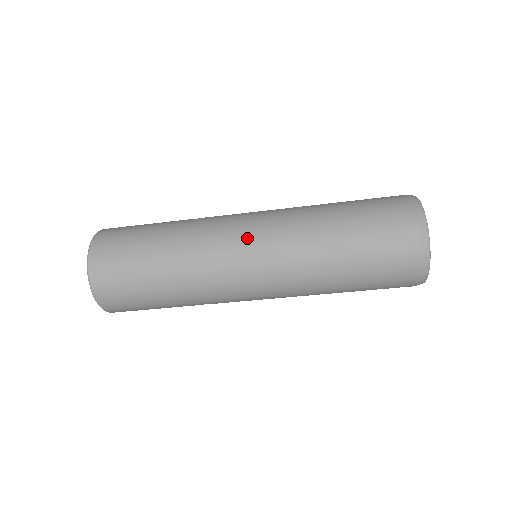
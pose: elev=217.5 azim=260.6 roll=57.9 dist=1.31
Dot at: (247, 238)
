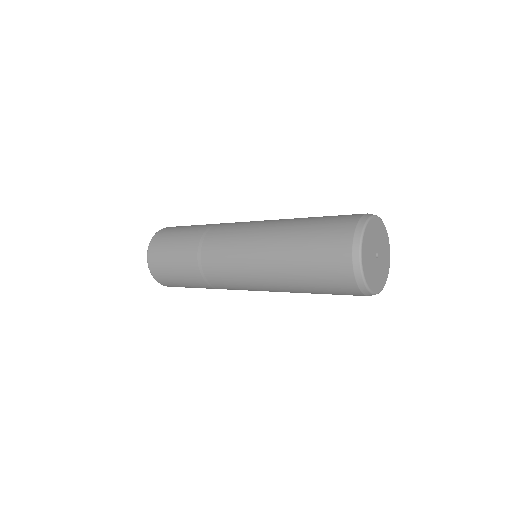
Dot at: (236, 239)
